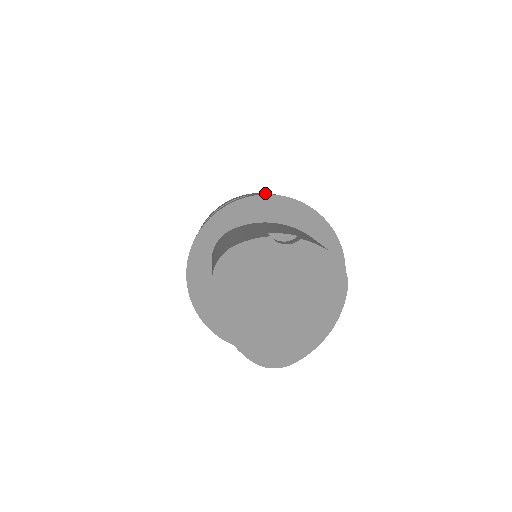
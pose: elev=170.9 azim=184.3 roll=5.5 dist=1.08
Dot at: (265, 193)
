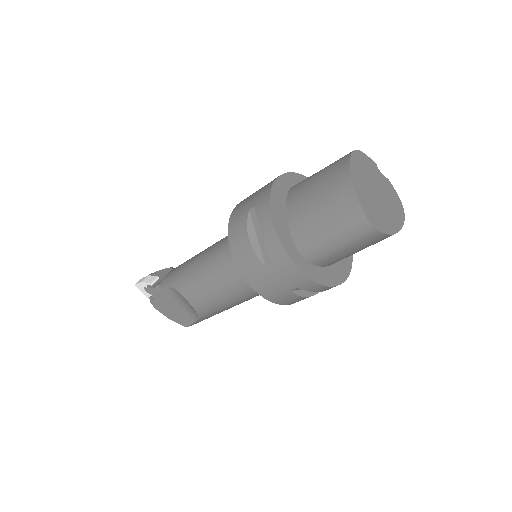
Dot at: occluded
